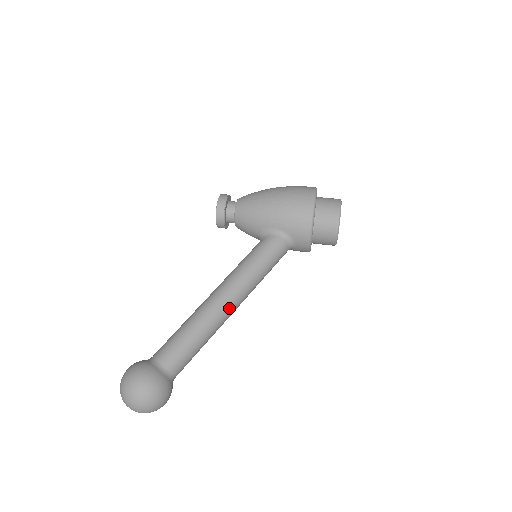
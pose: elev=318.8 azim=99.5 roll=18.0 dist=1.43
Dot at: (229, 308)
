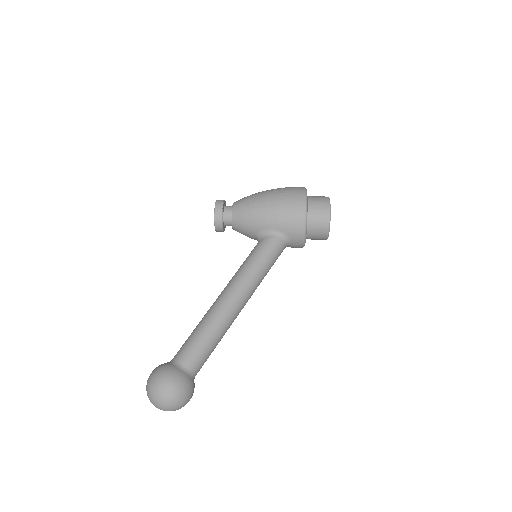
Dot at: (238, 307)
